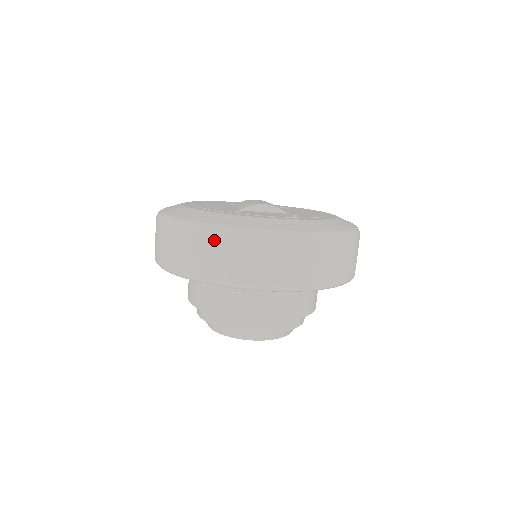
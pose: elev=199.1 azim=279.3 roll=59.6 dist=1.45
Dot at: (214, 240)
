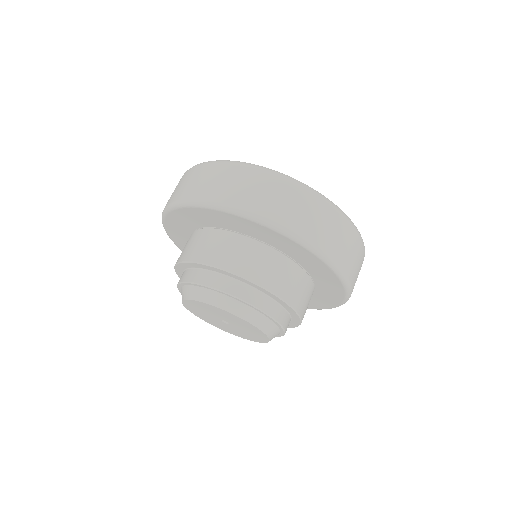
Dot at: (293, 189)
